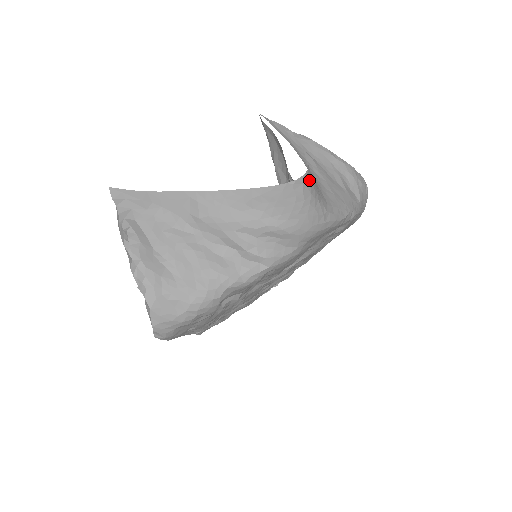
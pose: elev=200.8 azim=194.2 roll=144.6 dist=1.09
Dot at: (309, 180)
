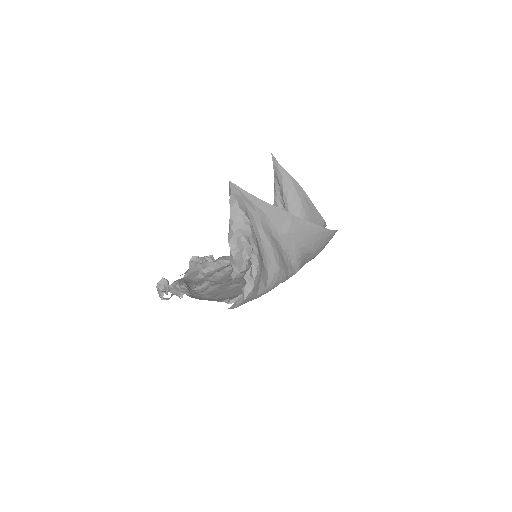
Dot at: occluded
